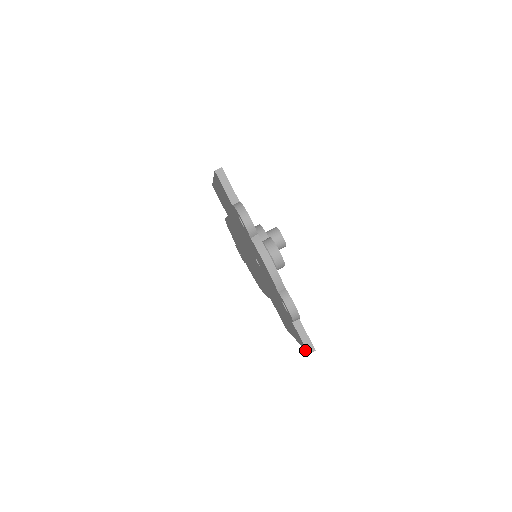
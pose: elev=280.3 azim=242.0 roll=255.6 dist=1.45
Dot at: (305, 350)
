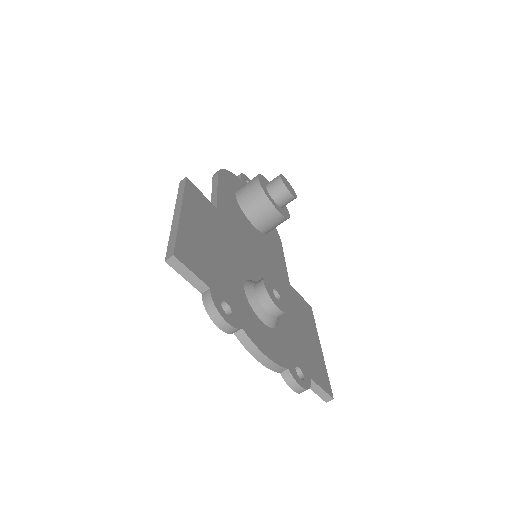
Dot at: occluded
